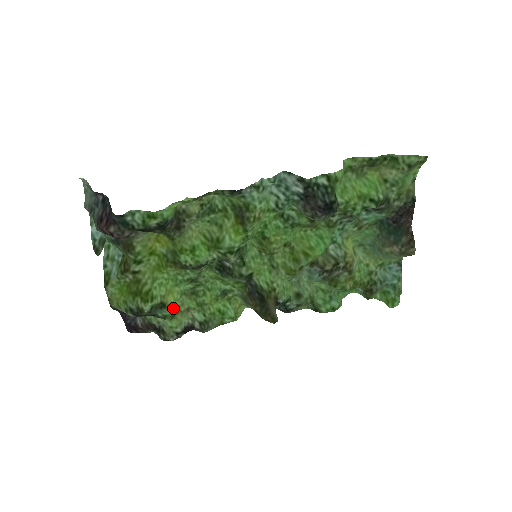
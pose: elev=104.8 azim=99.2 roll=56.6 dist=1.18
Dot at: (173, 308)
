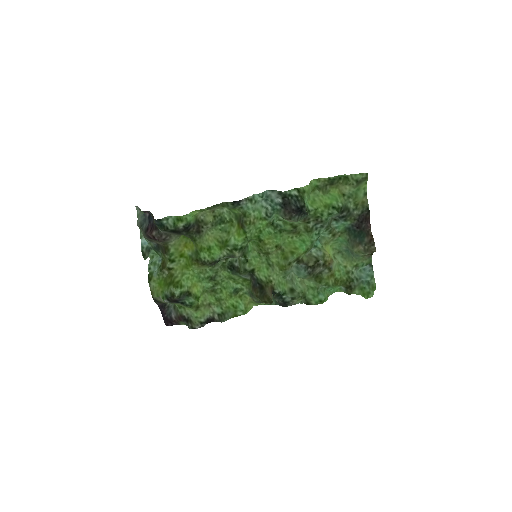
Dot at: (197, 297)
